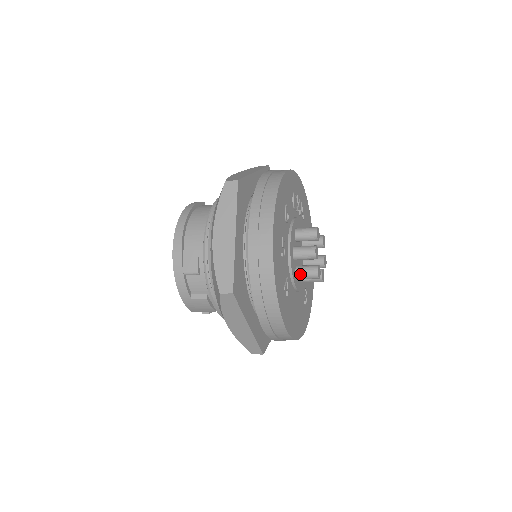
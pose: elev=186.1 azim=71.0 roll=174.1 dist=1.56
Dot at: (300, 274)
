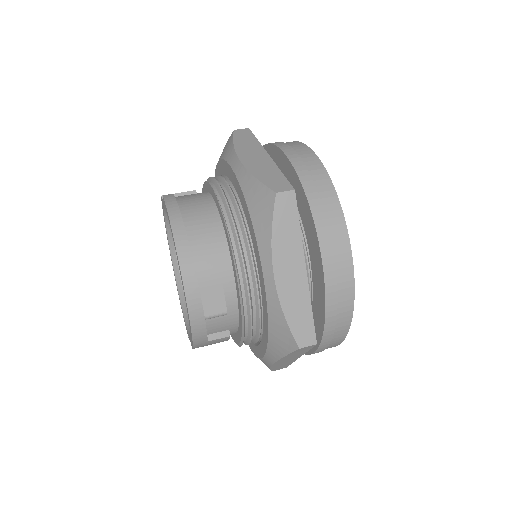
Dot at: occluded
